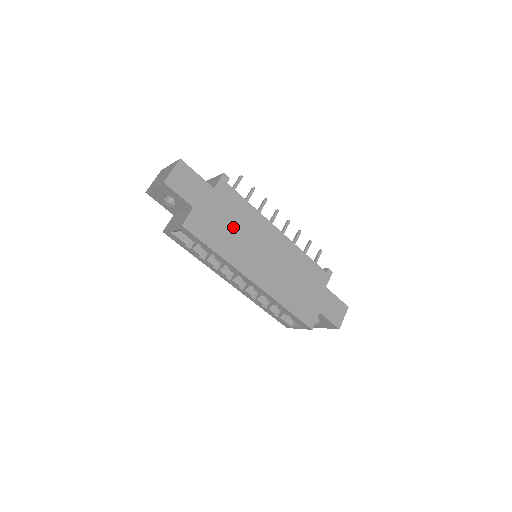
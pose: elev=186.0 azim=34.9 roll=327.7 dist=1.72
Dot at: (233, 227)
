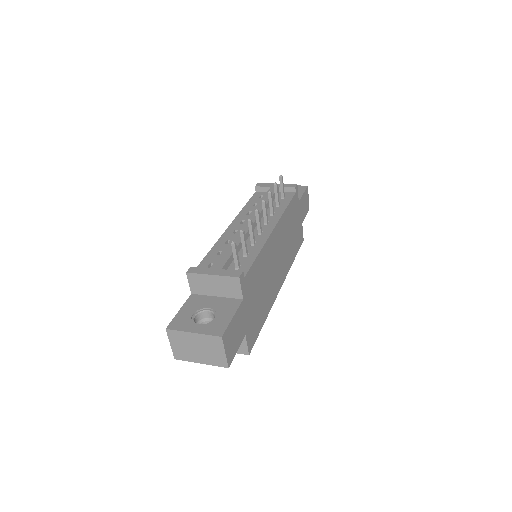
Dot at: (261, 290)
